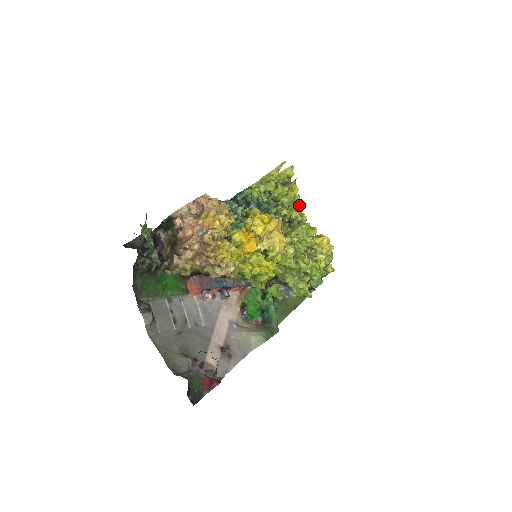
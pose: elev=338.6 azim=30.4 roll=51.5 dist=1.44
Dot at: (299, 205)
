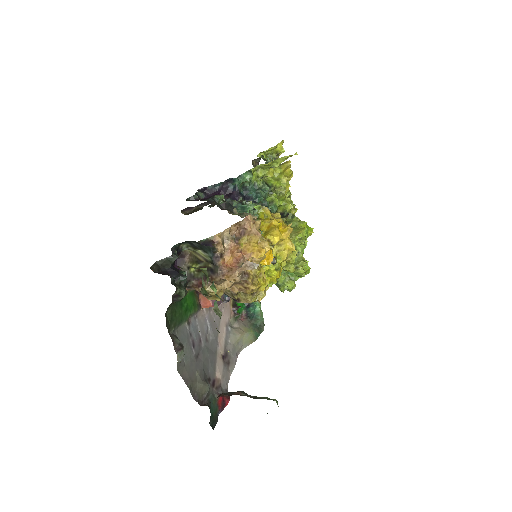
Dot at: occluded
